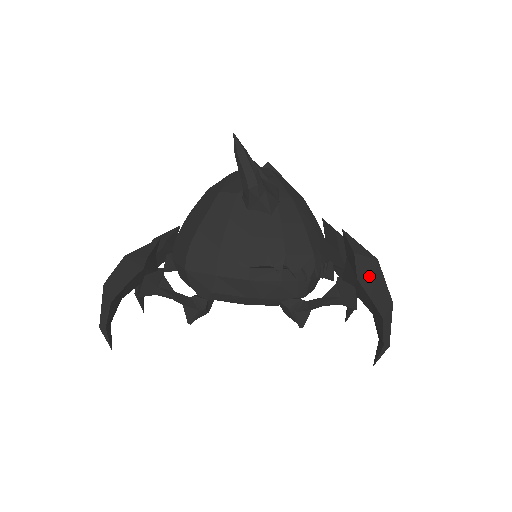
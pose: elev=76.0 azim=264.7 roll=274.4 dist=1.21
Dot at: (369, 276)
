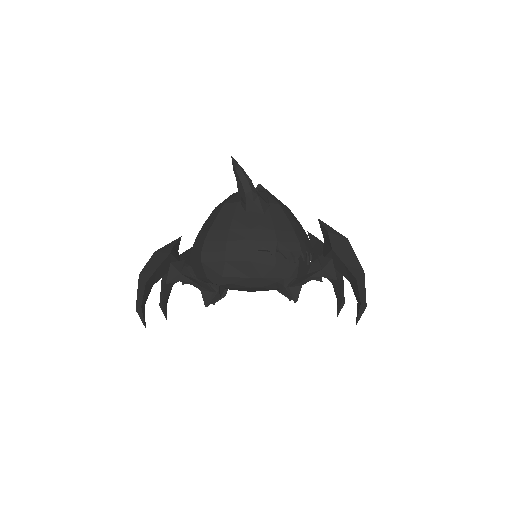
Dot at: (342, 249)
